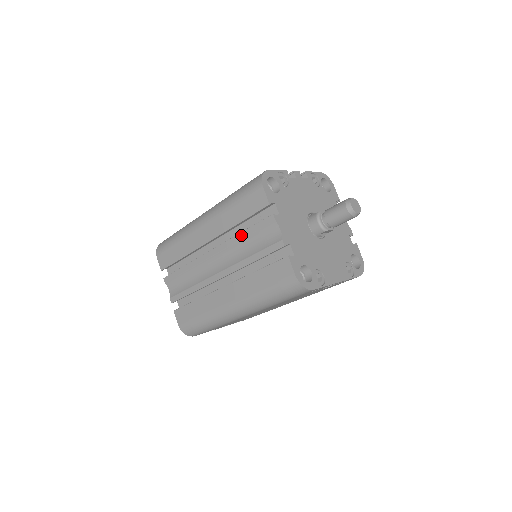
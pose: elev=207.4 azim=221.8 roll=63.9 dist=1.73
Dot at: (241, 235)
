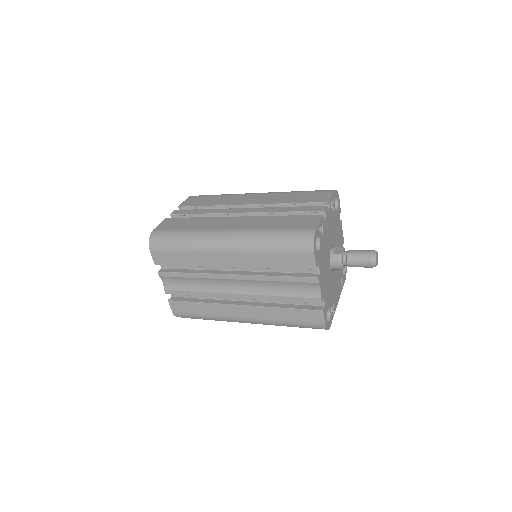
Dot at: (274, 278)
